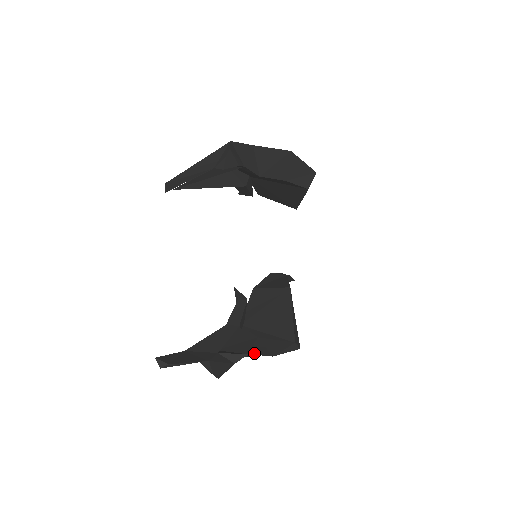
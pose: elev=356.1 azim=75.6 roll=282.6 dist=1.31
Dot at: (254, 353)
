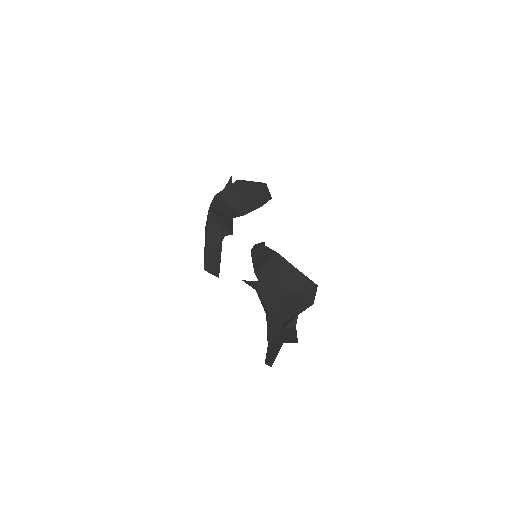
Dot at: (301, 311)
